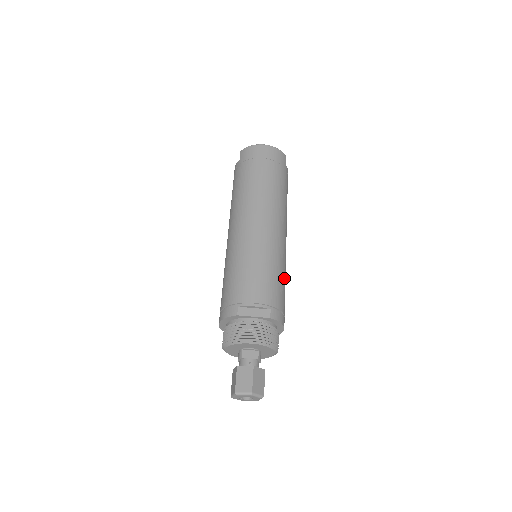
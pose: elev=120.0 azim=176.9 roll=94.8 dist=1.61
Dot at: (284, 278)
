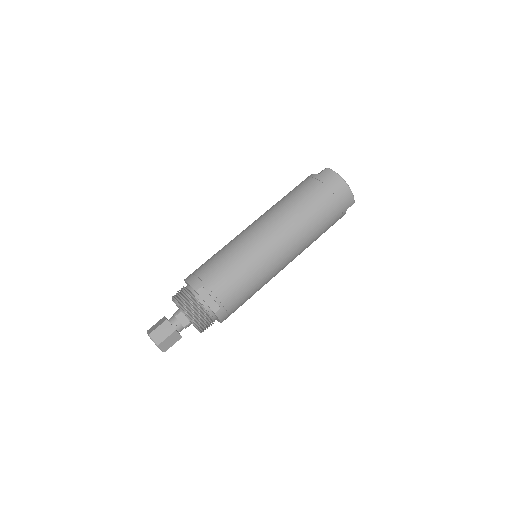
Dot at: (255, 292)
